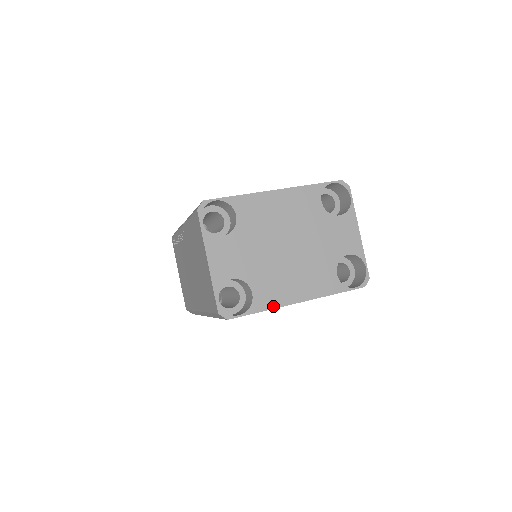
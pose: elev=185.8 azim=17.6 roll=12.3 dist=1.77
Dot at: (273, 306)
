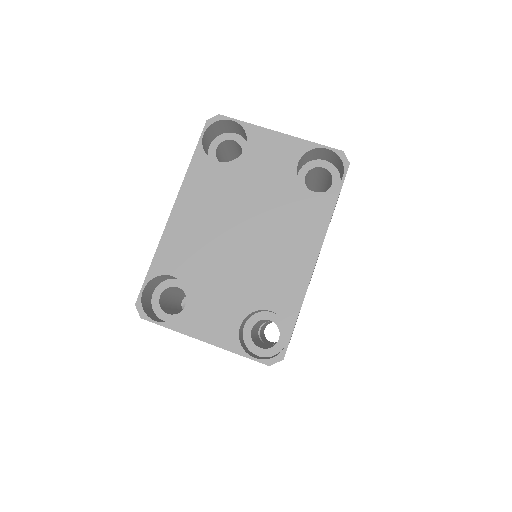
Dot at: (301, 295)
